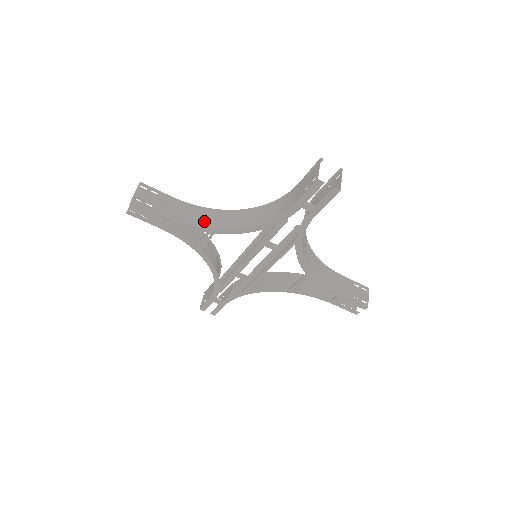
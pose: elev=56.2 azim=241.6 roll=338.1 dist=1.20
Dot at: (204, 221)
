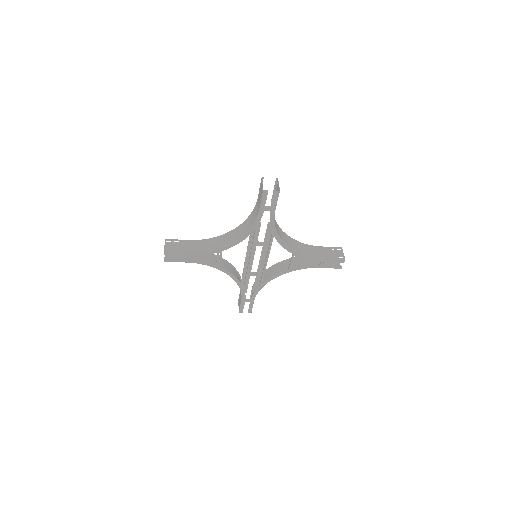
Dot at: (213, 246)
